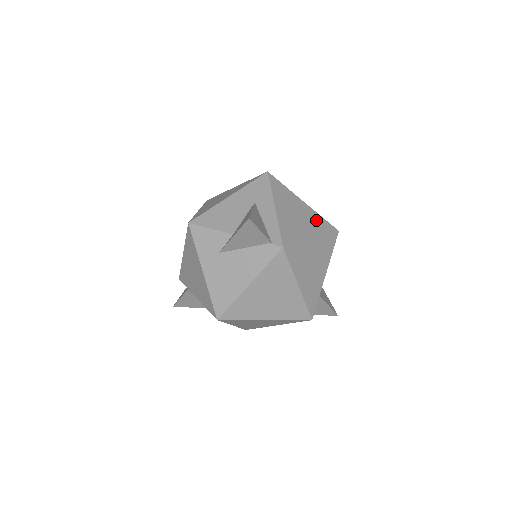
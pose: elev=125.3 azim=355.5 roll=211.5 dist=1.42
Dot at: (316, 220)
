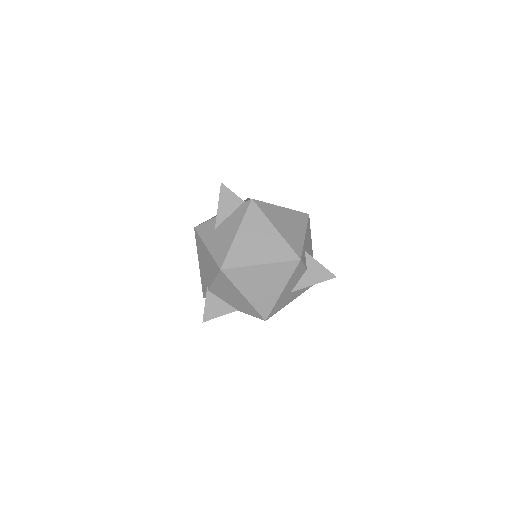
Dot at: occluded
